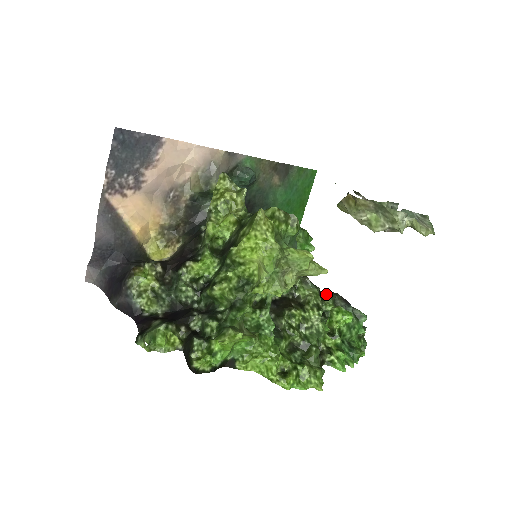
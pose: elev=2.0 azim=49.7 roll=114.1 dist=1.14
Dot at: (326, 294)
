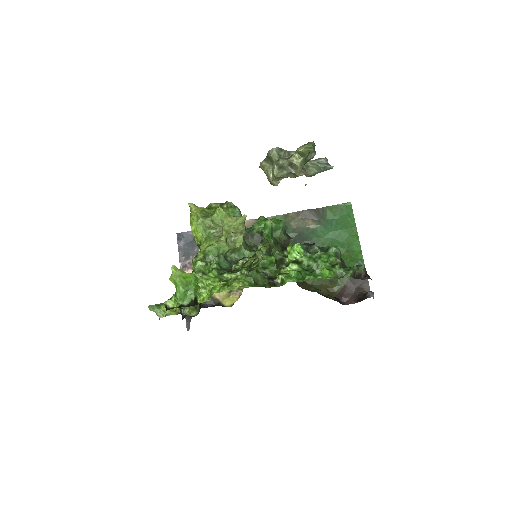
Dot at: occluded
